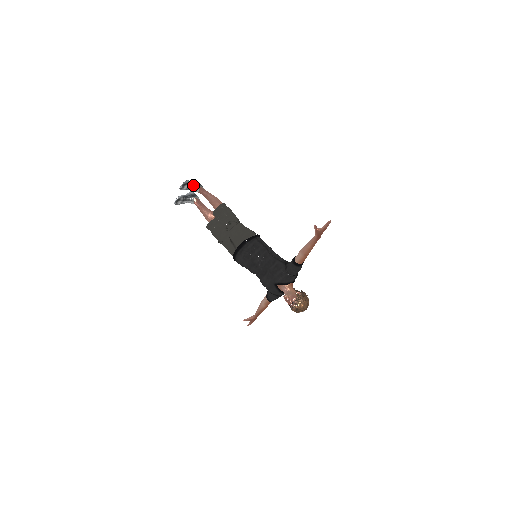
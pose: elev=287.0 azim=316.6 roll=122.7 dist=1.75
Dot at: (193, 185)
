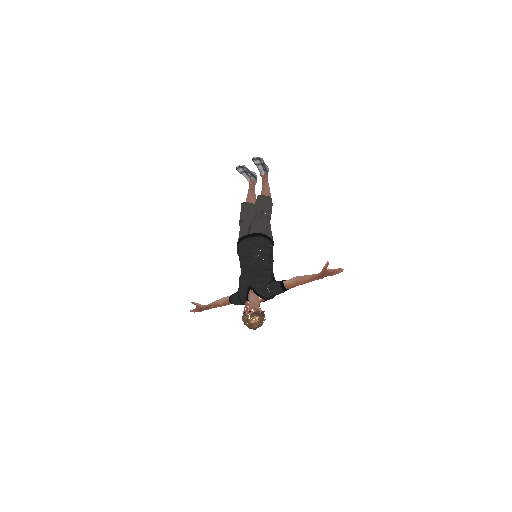
Dot at: (263, 167)
